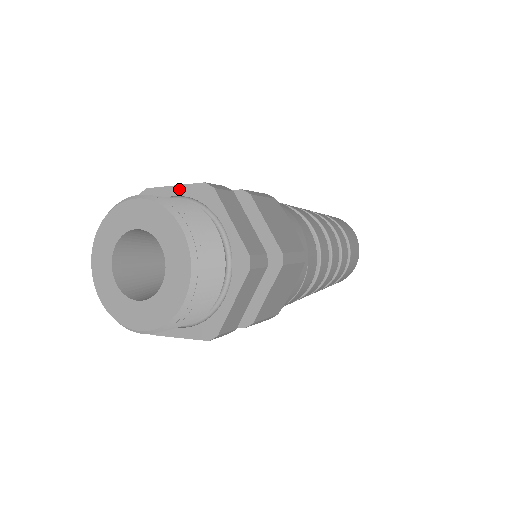
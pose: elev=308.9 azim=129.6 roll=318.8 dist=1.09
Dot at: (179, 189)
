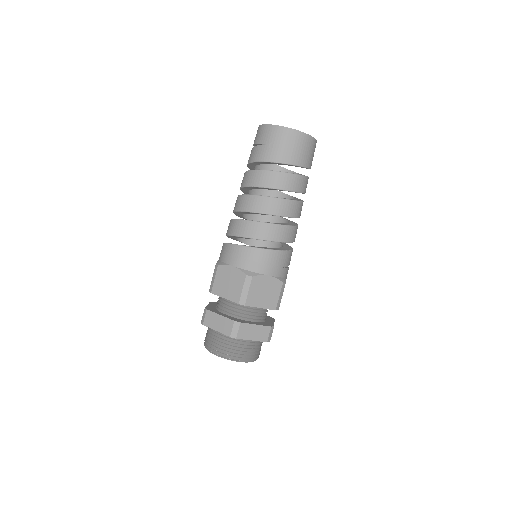
Dot at: occluded
